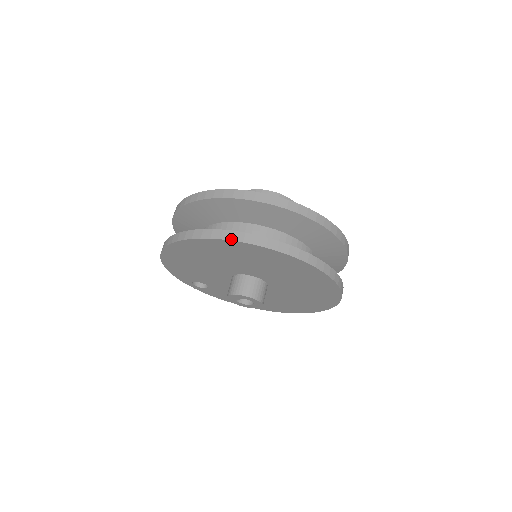
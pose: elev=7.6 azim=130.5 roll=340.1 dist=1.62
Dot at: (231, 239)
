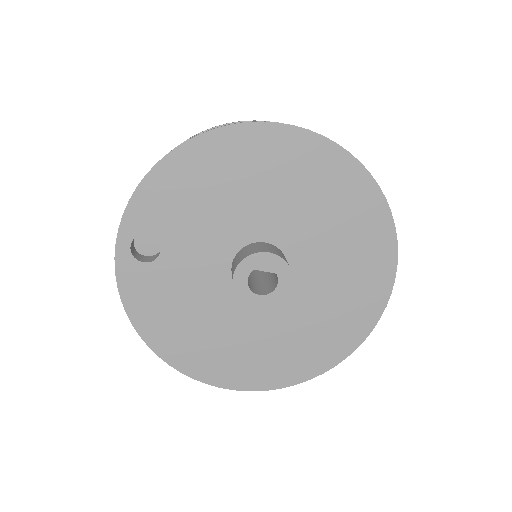
Dot at: (359, 161)
